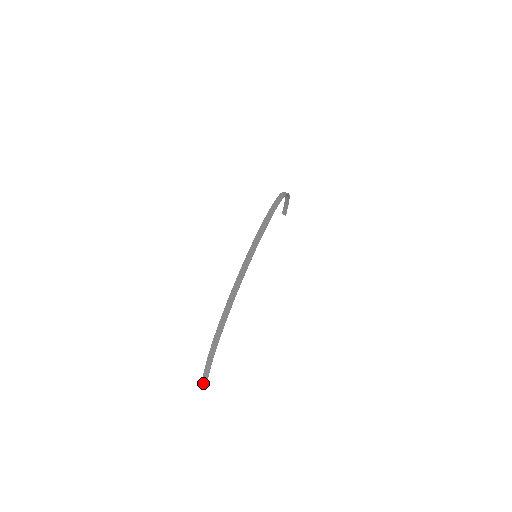
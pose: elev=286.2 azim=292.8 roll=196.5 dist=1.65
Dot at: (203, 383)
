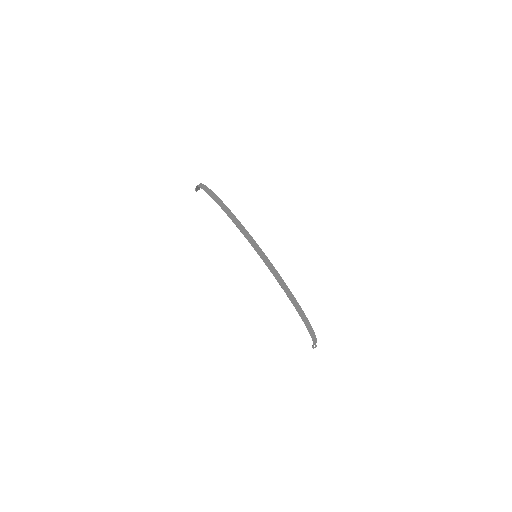
Dot at: (312, 346)
